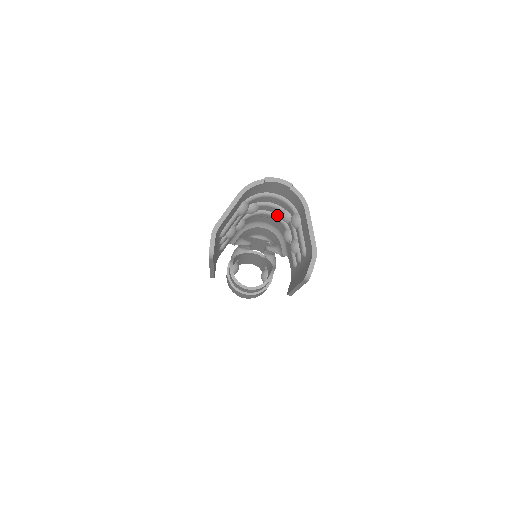
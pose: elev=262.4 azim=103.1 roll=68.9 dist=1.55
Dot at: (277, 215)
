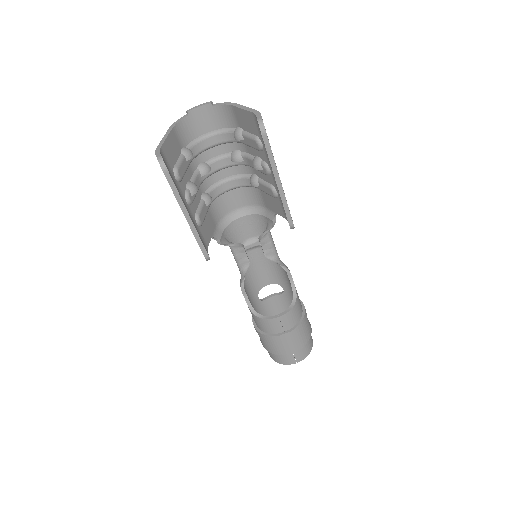
Dot at: (235, 175)
